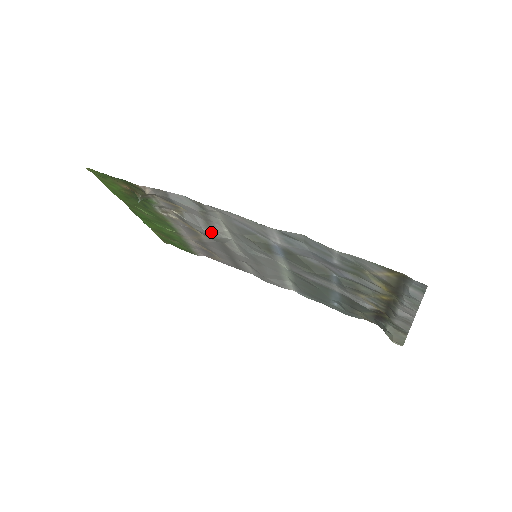
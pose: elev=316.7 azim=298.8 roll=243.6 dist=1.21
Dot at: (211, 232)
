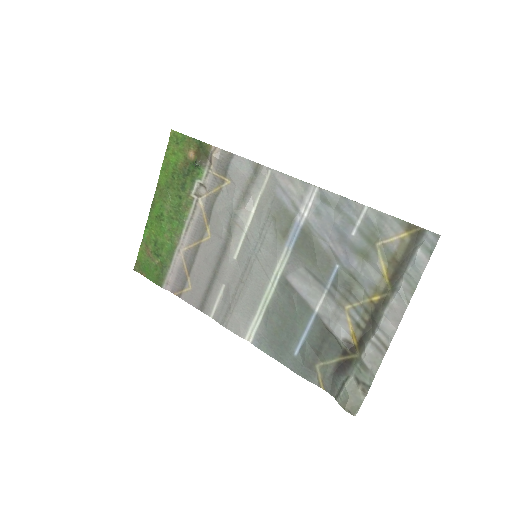
Dot at: (239, 208)
